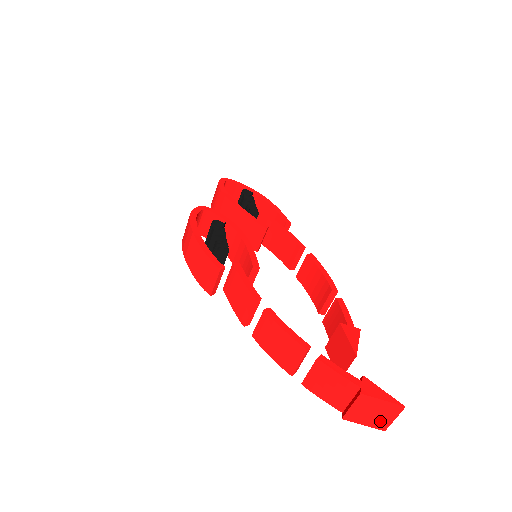
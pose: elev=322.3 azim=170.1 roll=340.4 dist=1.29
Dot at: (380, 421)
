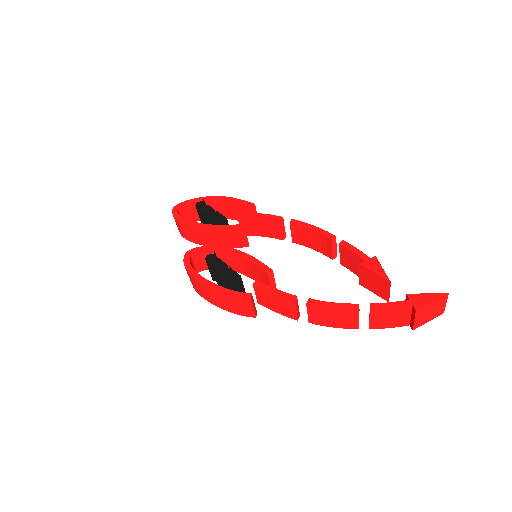
Dot at: (437, 311)
